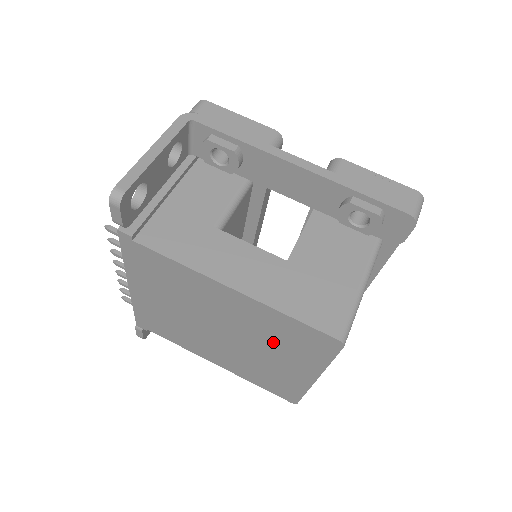
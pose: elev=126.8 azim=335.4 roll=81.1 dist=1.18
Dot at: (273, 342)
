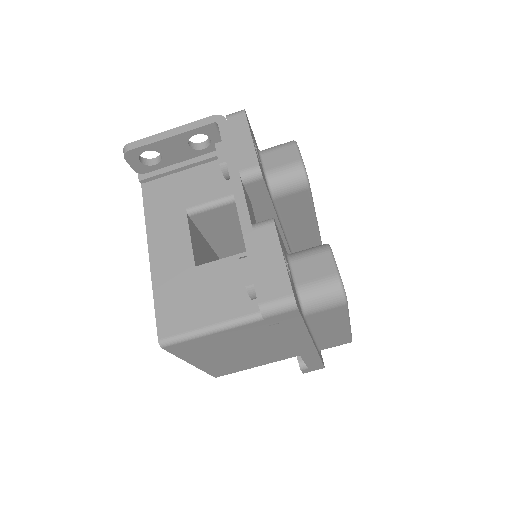
Dot at: occluded
